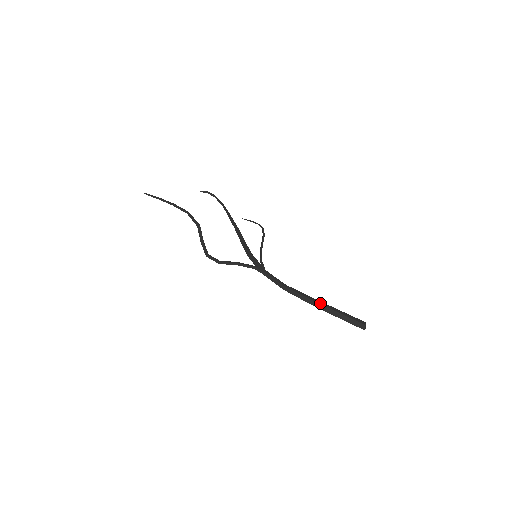
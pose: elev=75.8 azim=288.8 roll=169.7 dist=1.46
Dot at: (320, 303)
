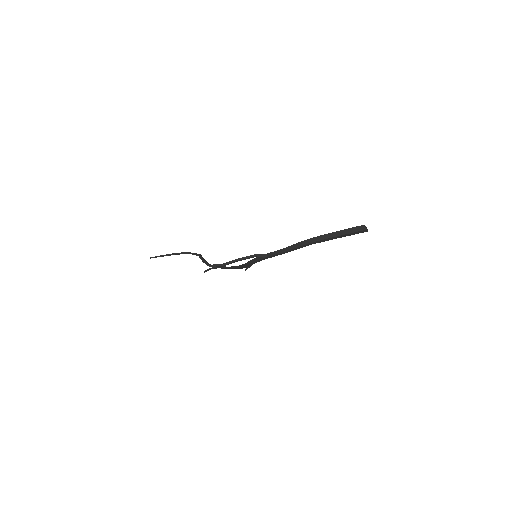
Dot at: (318, 236)
